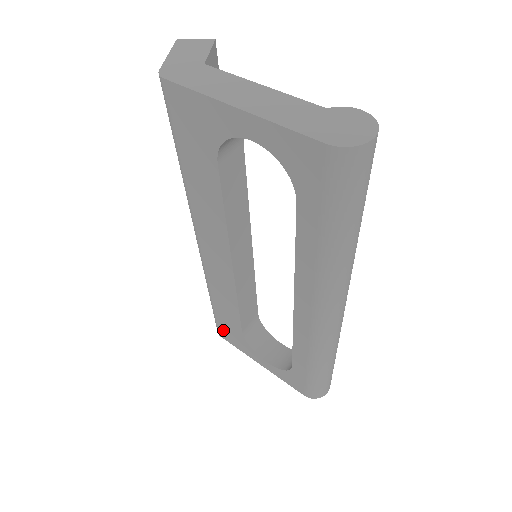
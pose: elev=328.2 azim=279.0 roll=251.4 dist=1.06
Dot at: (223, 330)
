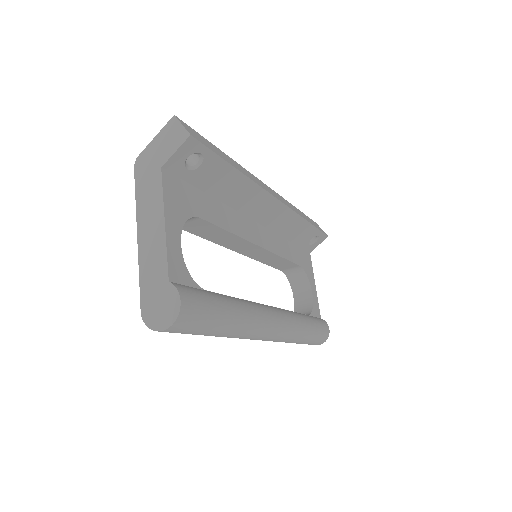
Dot at: occluded
